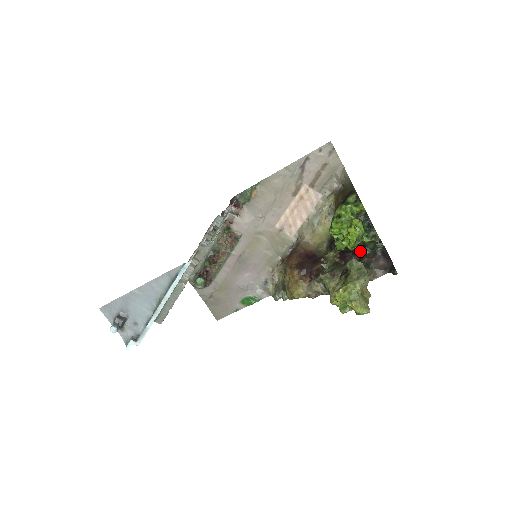
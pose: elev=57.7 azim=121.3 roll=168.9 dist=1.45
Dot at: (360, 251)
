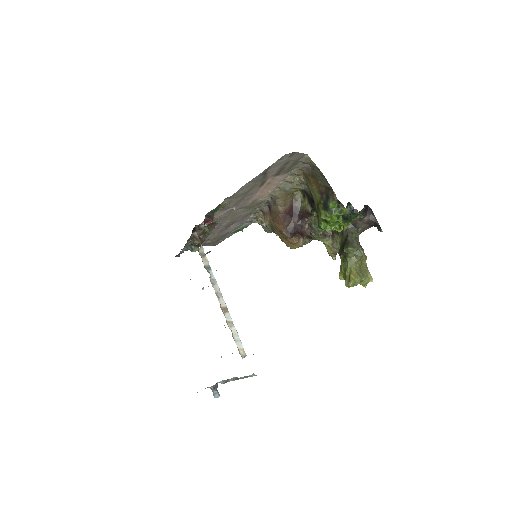
Dot at: occluded
